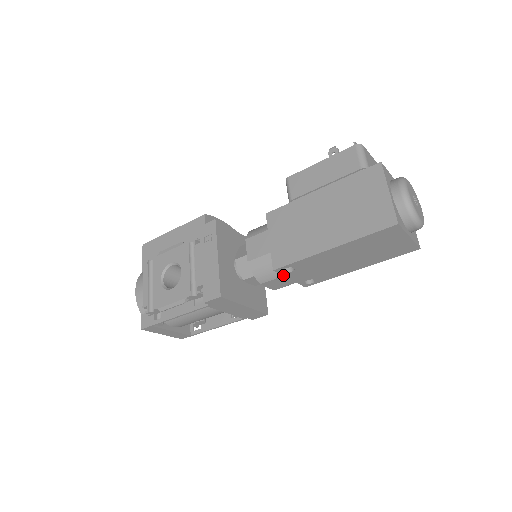
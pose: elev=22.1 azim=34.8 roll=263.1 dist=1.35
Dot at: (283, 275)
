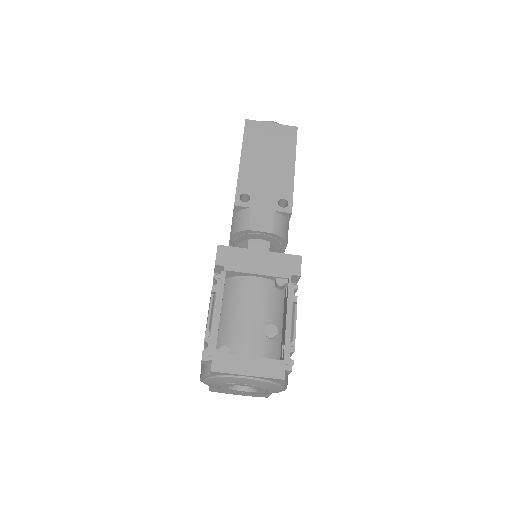
Dot at: (250, 208)
